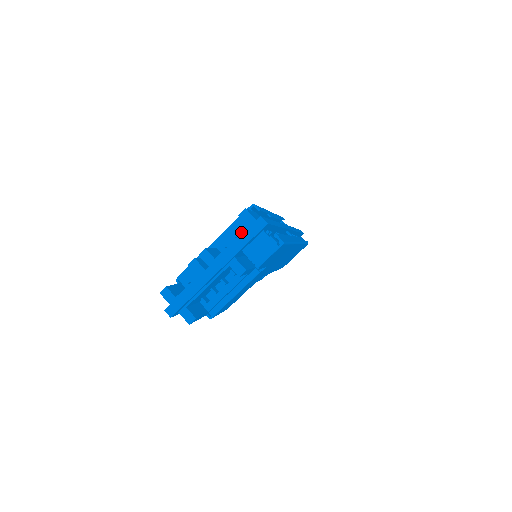
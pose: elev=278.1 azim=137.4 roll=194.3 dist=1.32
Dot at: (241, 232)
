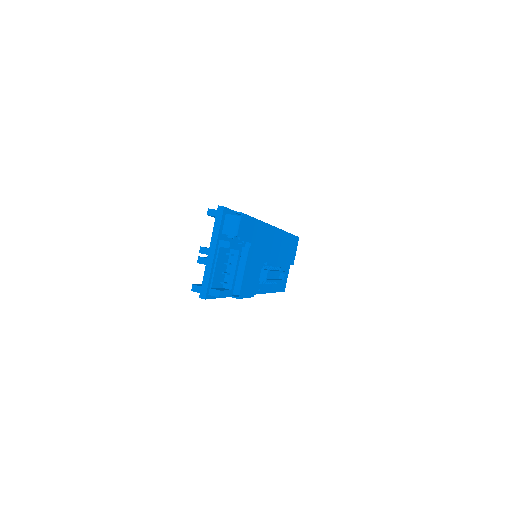
Dot at: occluded
